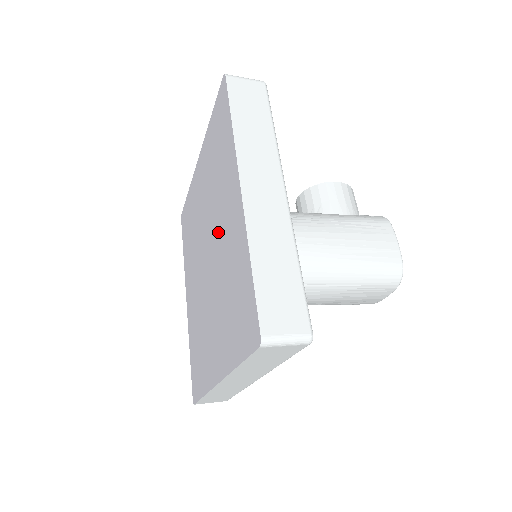
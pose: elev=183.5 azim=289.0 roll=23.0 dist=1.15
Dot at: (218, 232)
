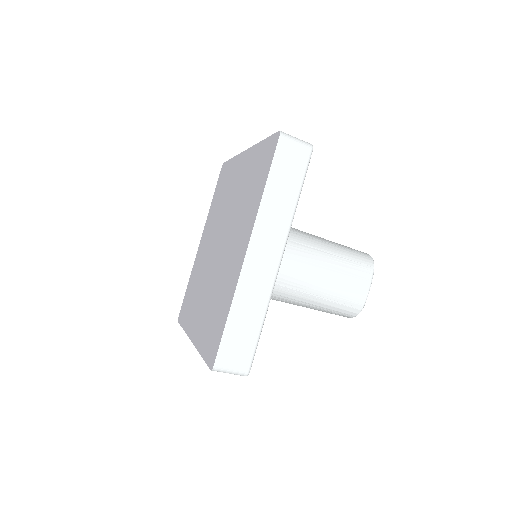
Dot at: (229, 206)
